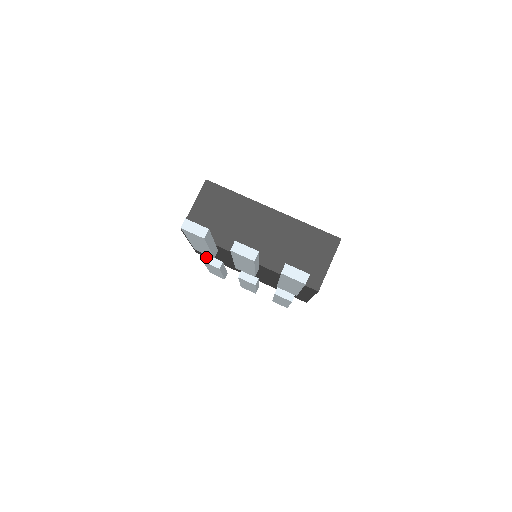
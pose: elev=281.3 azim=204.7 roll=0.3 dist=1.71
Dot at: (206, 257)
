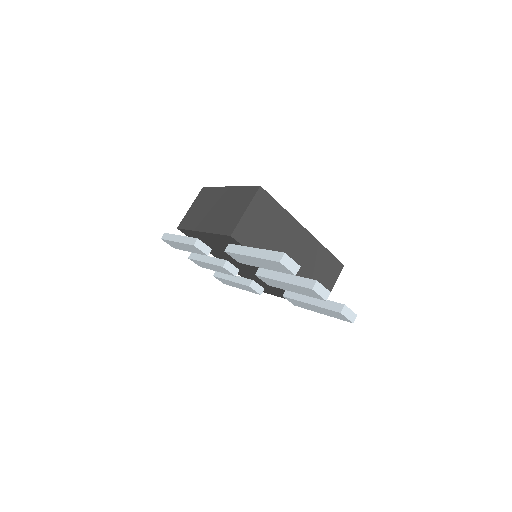
Dot at: (198, 241)
